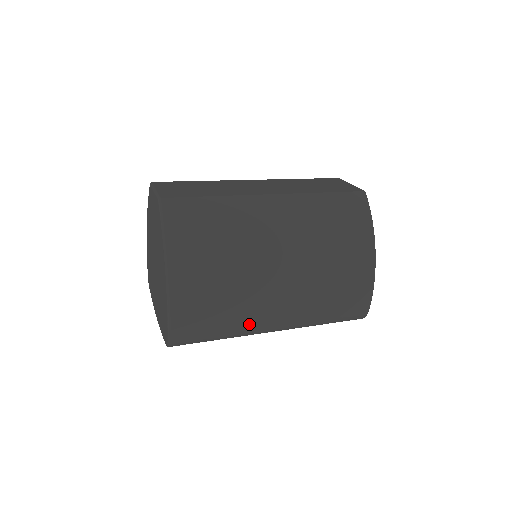
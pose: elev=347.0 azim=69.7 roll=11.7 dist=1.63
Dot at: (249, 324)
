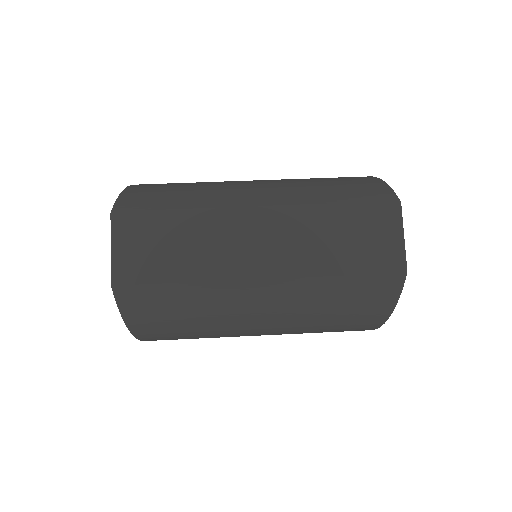
Dot at: occluded
